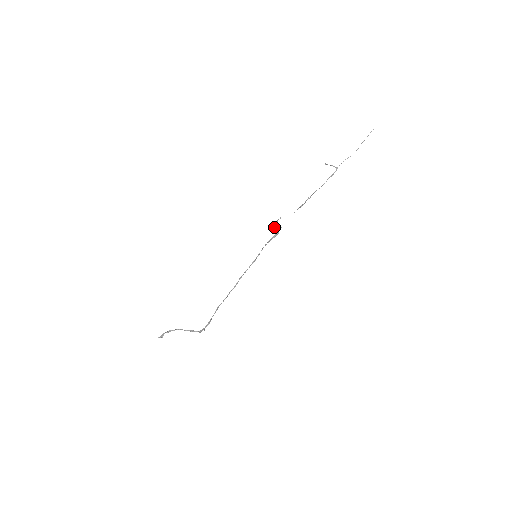
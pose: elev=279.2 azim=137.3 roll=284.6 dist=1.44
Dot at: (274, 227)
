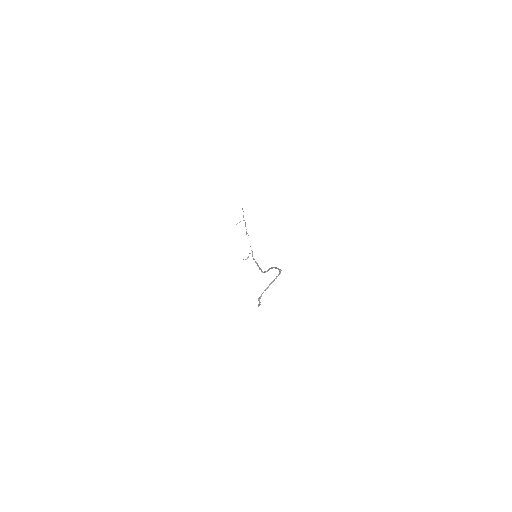
Dot at: occluded
